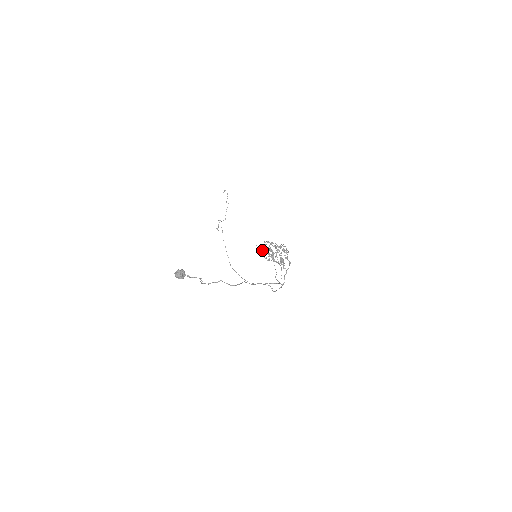
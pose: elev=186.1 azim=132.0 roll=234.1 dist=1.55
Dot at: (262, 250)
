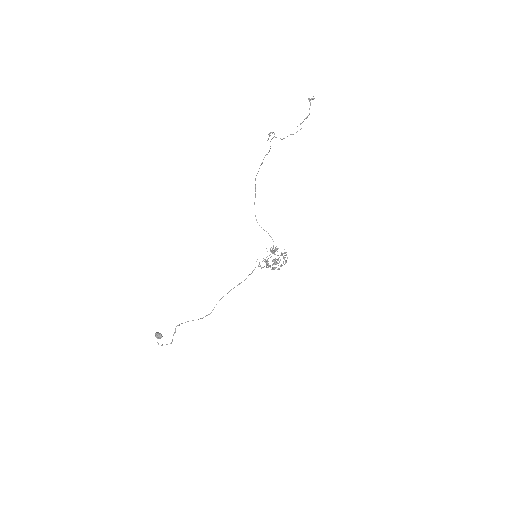
Dot at: occluded
